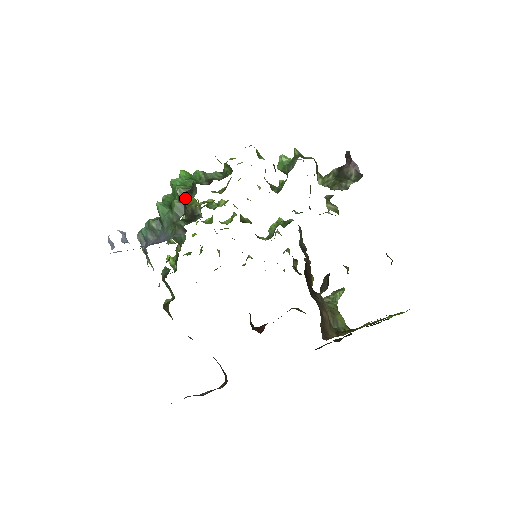
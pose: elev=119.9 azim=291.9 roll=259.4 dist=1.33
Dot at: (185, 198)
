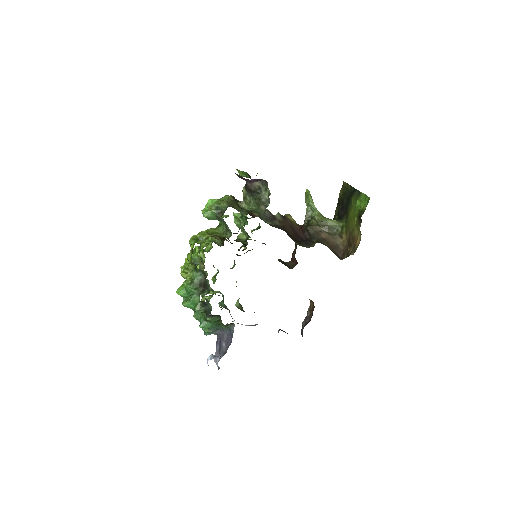
Dot at: (209, 312)
